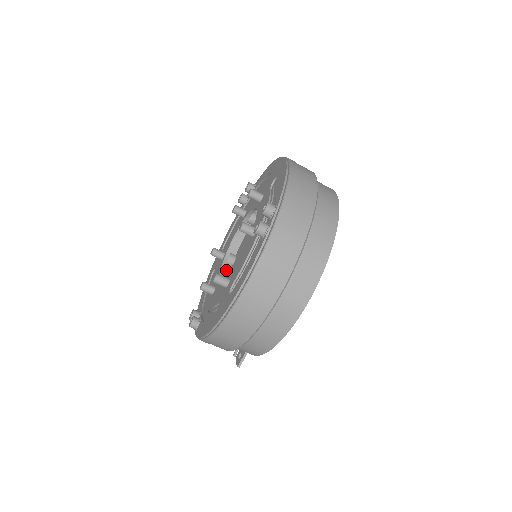
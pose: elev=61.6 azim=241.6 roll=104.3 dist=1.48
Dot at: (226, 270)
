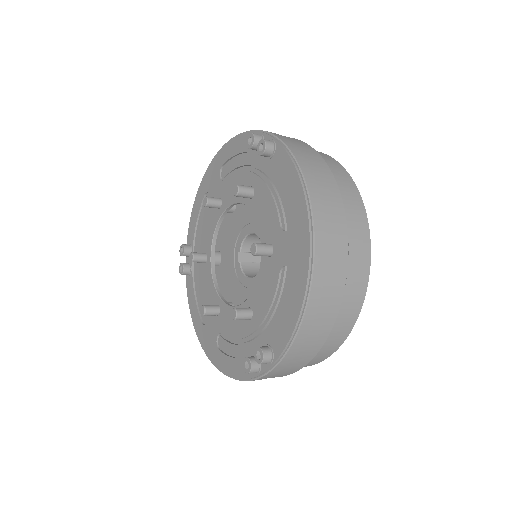
Dot at: occluded
